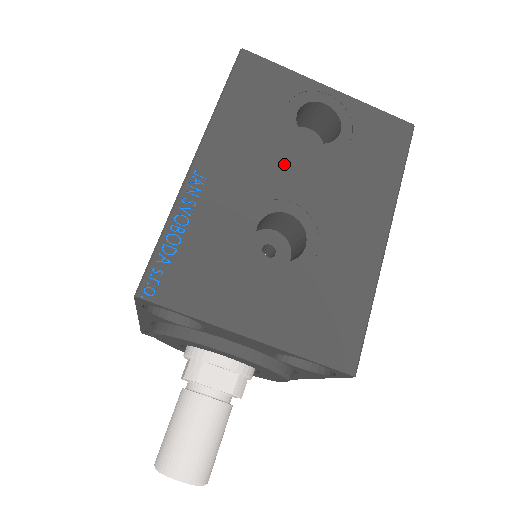
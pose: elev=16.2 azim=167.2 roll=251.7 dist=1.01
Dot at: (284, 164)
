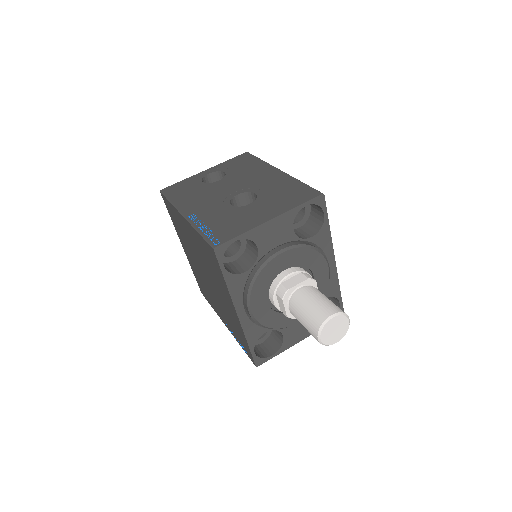
Dot at: (217, 191)
